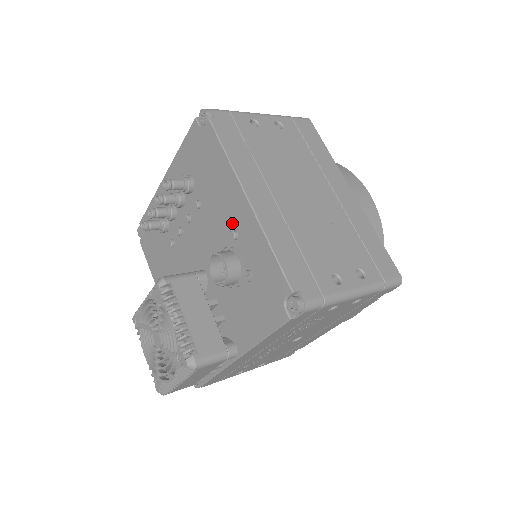
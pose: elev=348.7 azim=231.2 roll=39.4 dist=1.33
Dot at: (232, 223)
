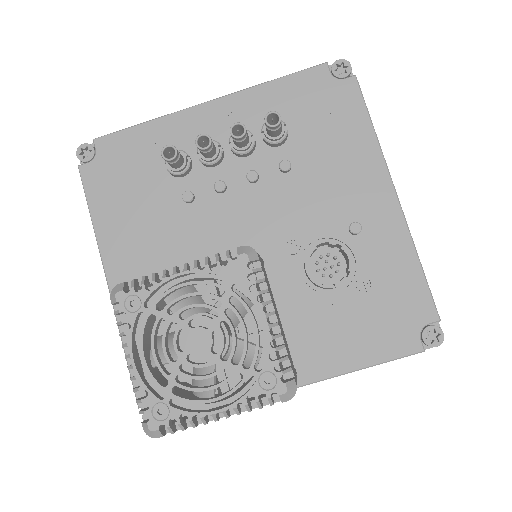
Dot at: (354, 212)
